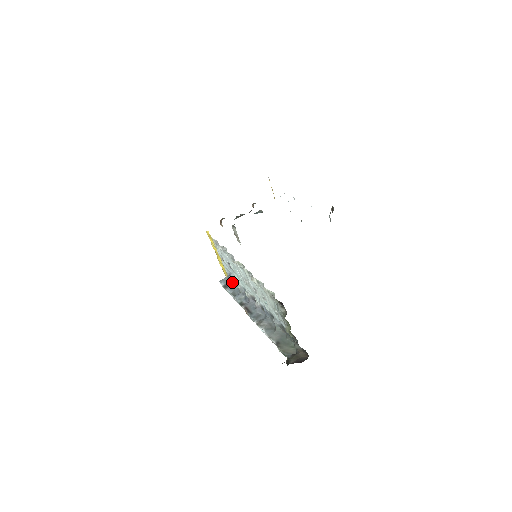
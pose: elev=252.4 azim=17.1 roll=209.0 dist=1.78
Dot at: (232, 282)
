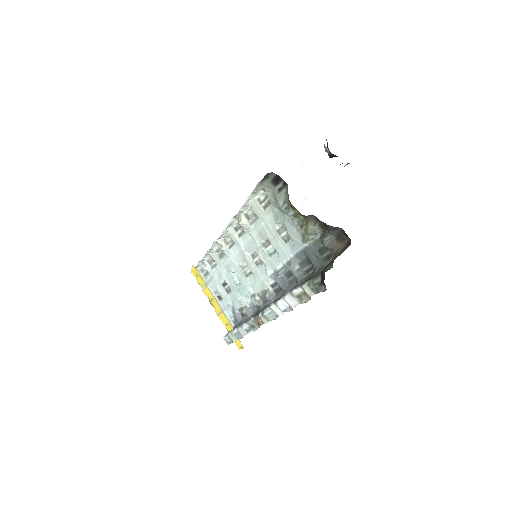
Dot at: (238, 321)
